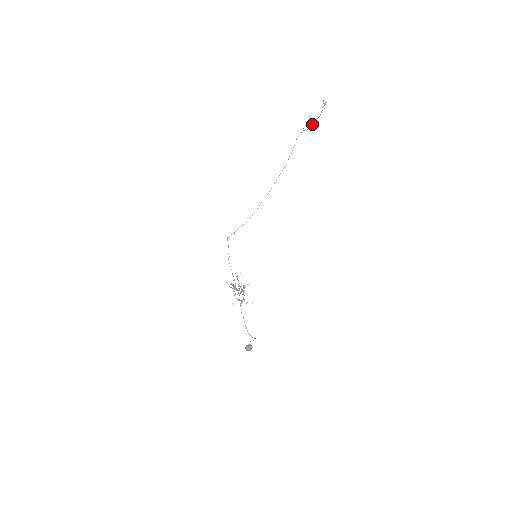
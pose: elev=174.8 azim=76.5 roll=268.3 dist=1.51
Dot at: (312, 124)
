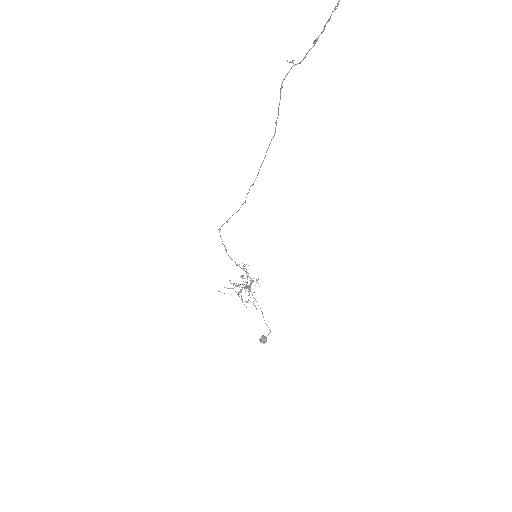
Dot at: (315, 40)
